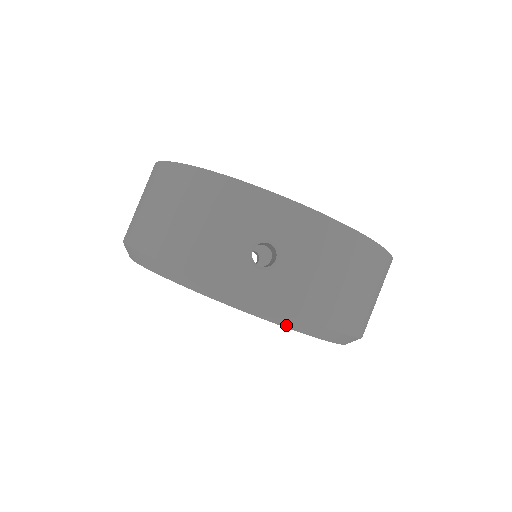
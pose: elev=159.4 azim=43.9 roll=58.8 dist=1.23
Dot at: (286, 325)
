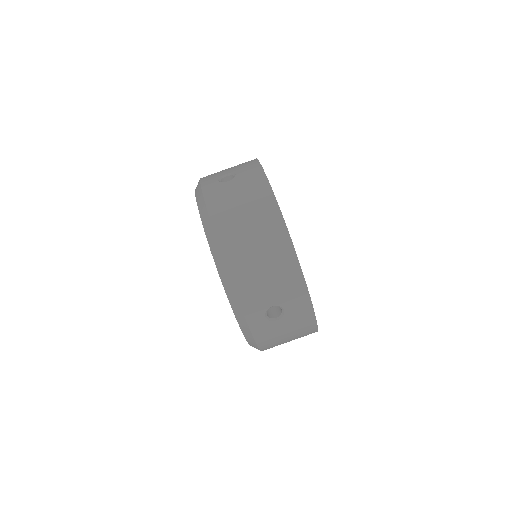
Dot at: (201, 213)
